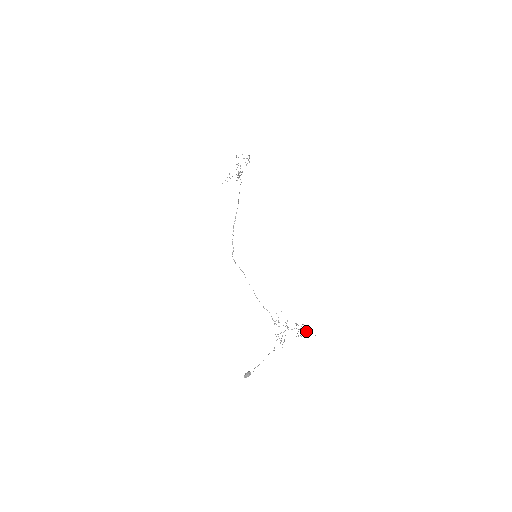
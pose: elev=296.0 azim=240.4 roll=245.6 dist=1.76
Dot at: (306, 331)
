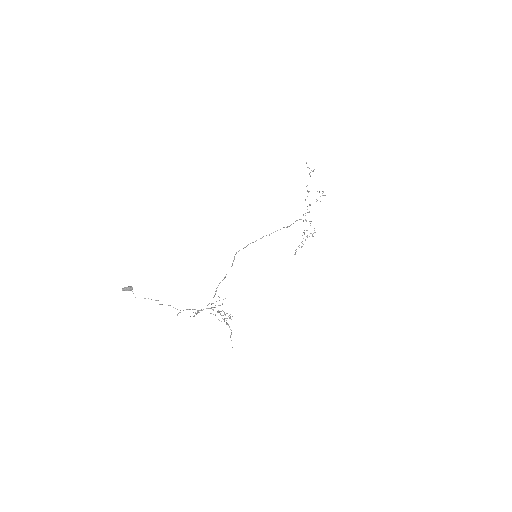
Dot at: occluded
